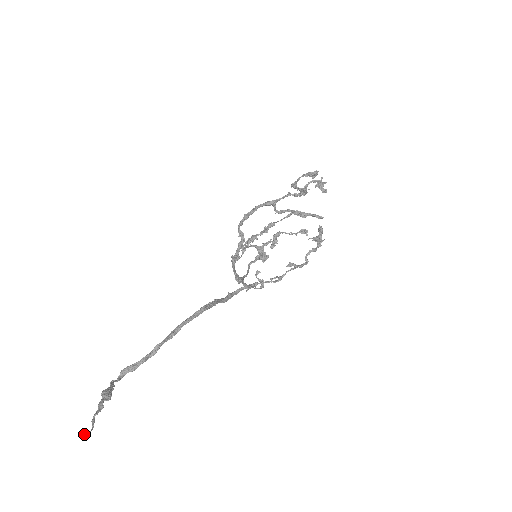
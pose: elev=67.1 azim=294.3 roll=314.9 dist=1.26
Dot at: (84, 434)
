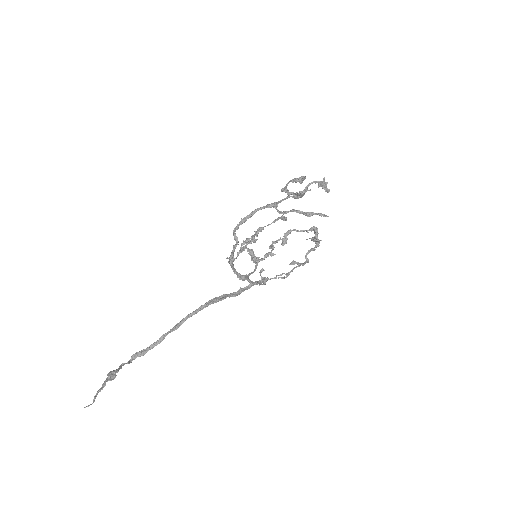
Dot at: occluded
